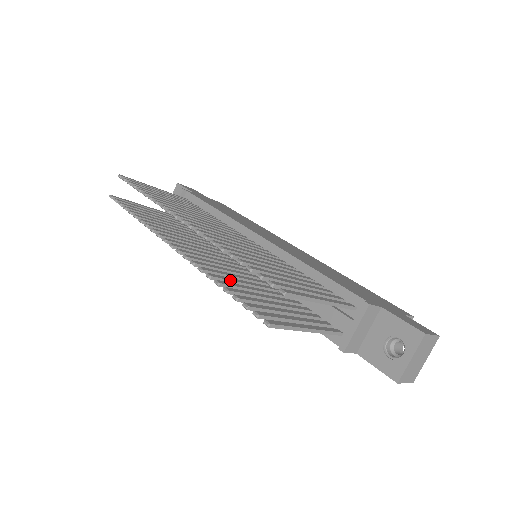
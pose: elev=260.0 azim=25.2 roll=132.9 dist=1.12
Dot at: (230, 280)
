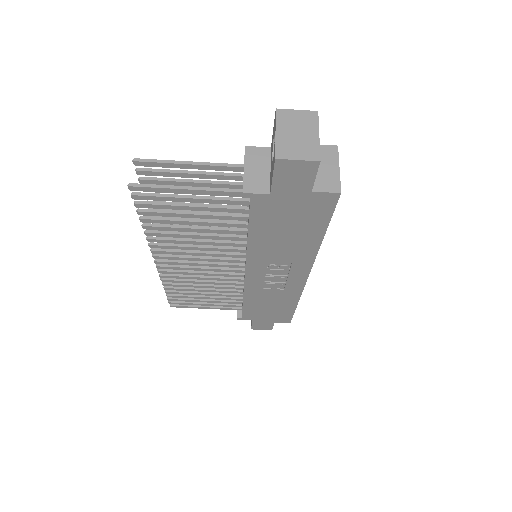
Dot at: (168, 231)
